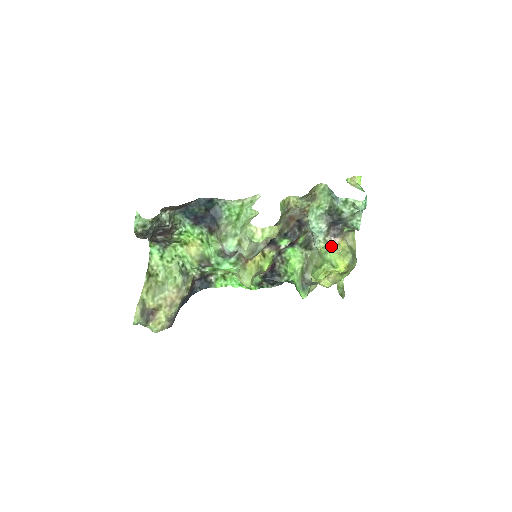
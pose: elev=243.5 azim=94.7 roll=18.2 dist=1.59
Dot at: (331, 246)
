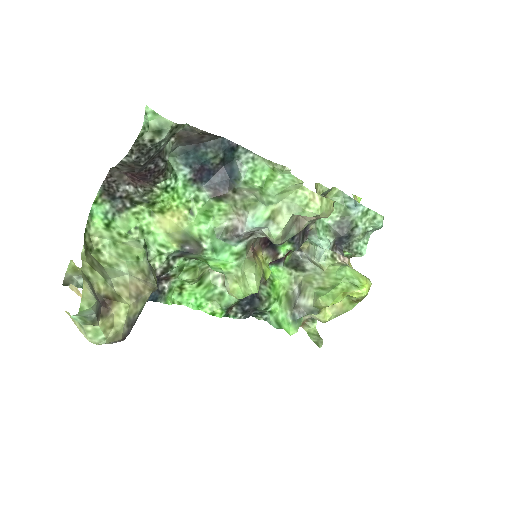
Dot at: (344, 264)
